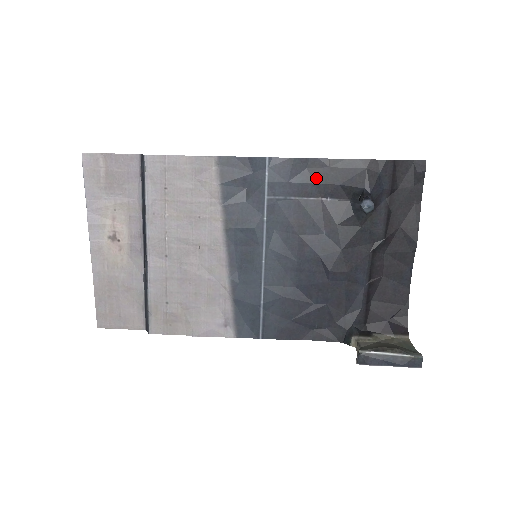
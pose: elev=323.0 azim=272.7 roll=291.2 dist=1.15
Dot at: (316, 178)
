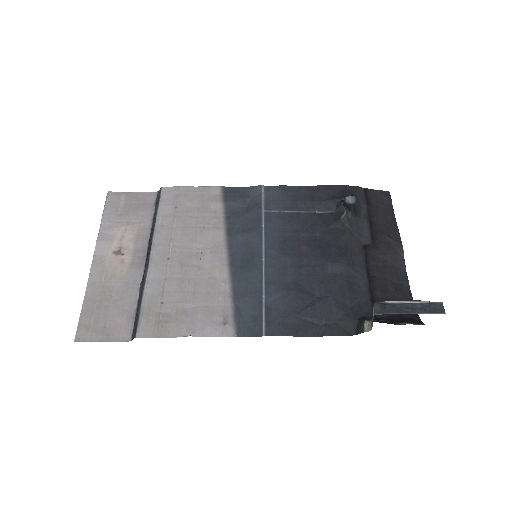
Dot at: (304, 198)
